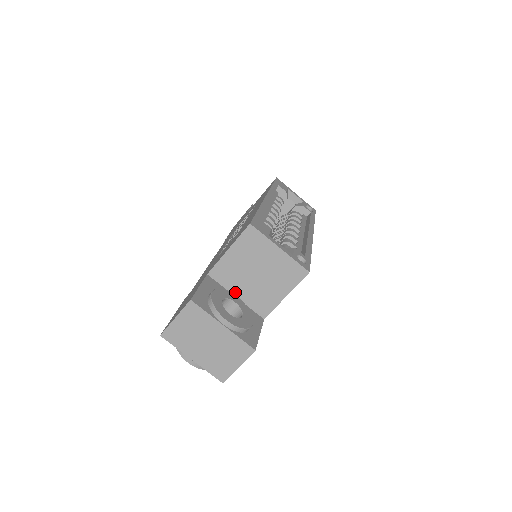
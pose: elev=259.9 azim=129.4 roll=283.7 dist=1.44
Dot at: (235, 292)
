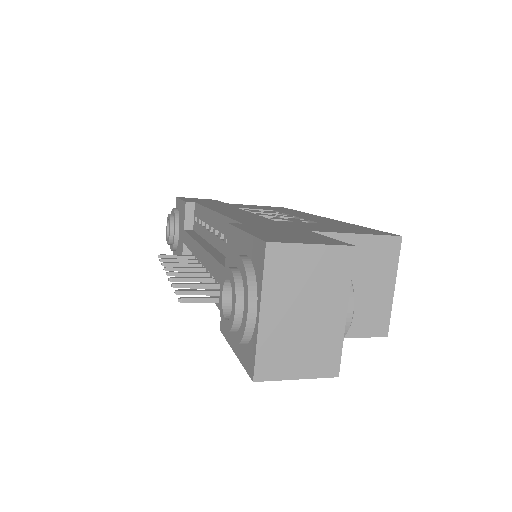
Dot at: occluded
